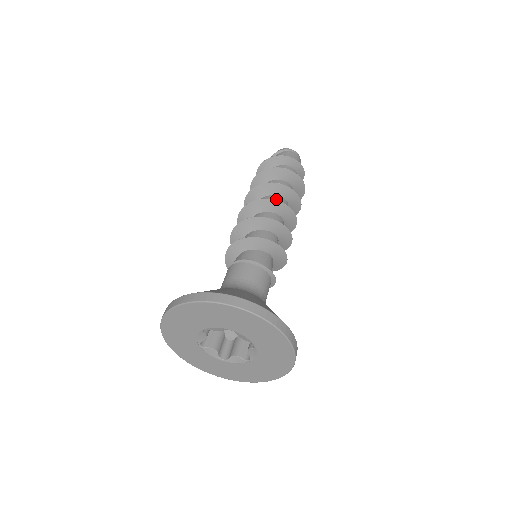
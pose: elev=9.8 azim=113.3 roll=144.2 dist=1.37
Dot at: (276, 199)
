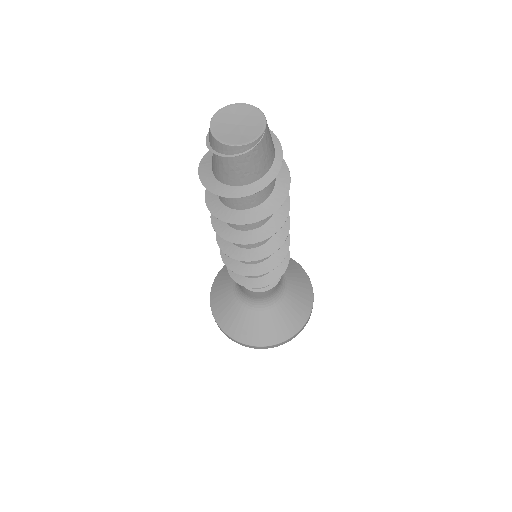
Dot at: occluded
